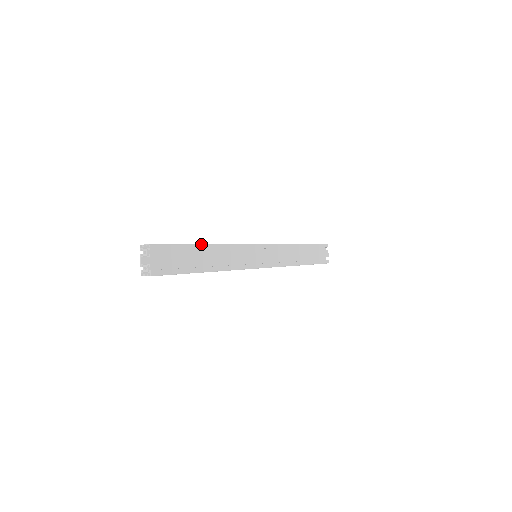
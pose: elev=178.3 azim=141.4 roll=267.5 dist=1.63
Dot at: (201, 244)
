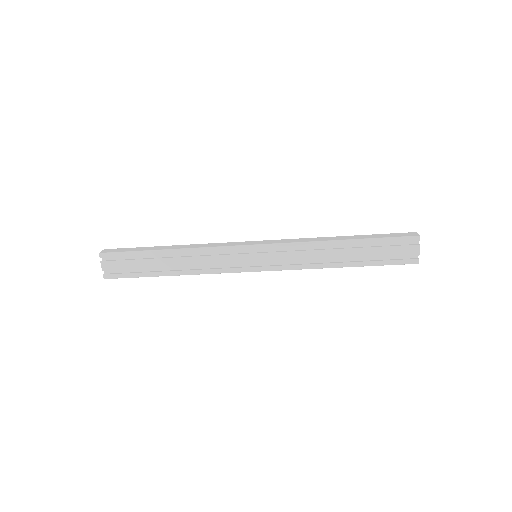
Dot at: (160, 250)
